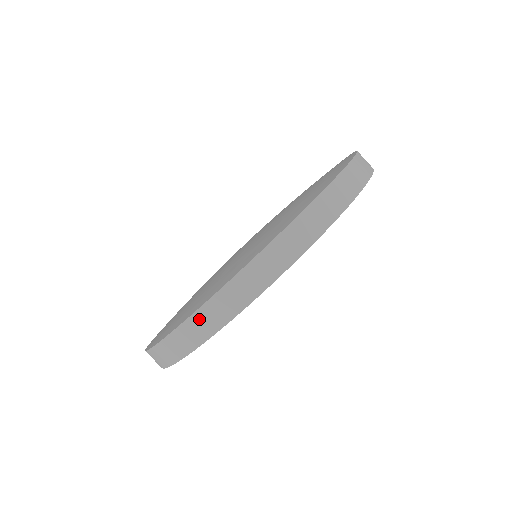
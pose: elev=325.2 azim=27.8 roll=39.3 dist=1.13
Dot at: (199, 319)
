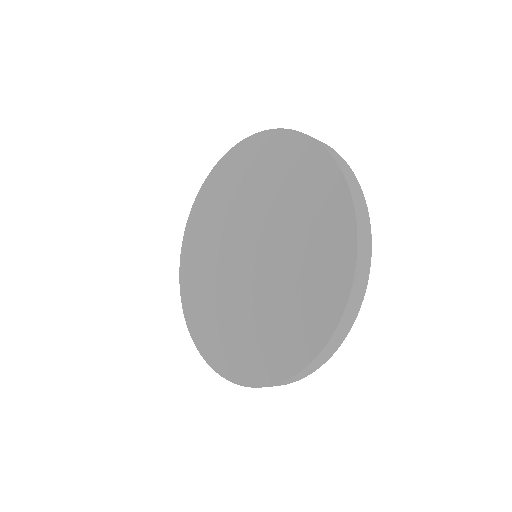
Dot at: (318, 359)
